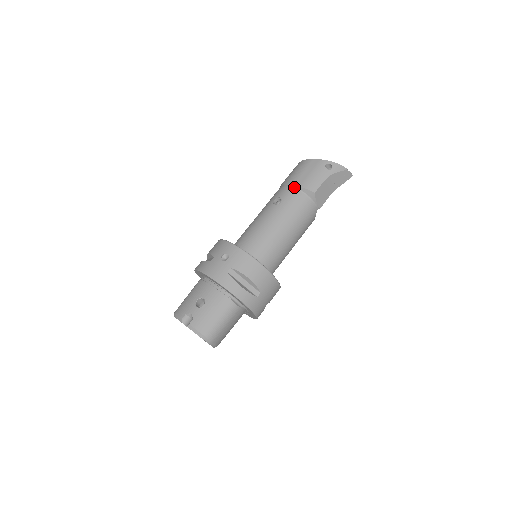
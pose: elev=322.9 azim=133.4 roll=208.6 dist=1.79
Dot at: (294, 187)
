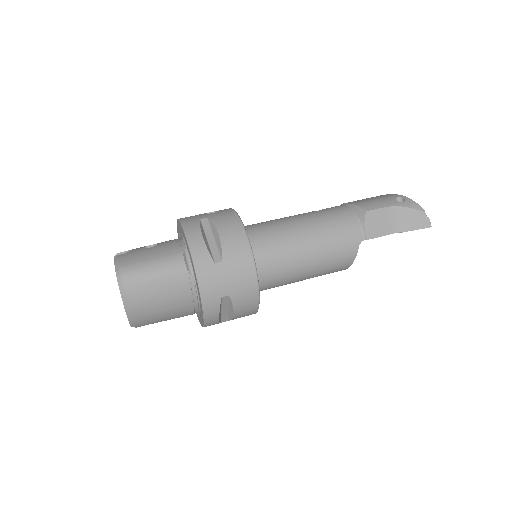
Dot at: (345, 205)
